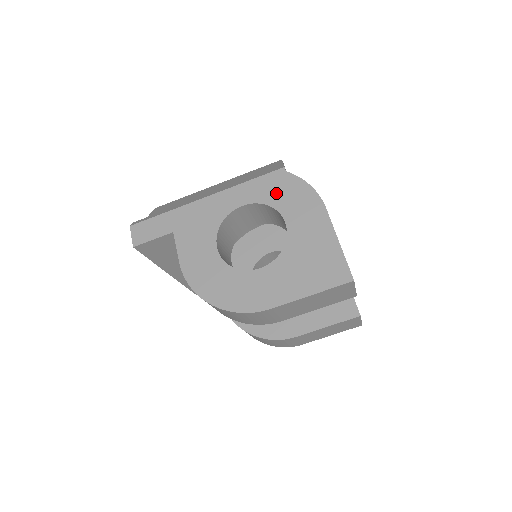
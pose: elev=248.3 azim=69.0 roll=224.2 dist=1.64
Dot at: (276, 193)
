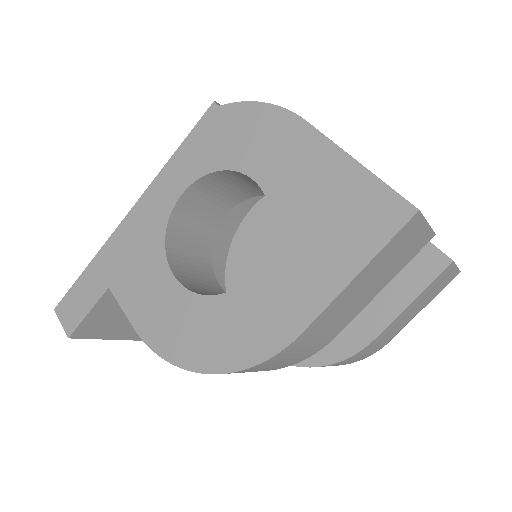
Dot at: (220, 146)
